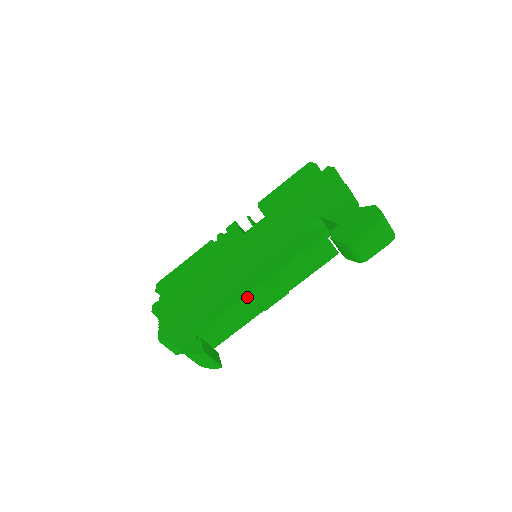
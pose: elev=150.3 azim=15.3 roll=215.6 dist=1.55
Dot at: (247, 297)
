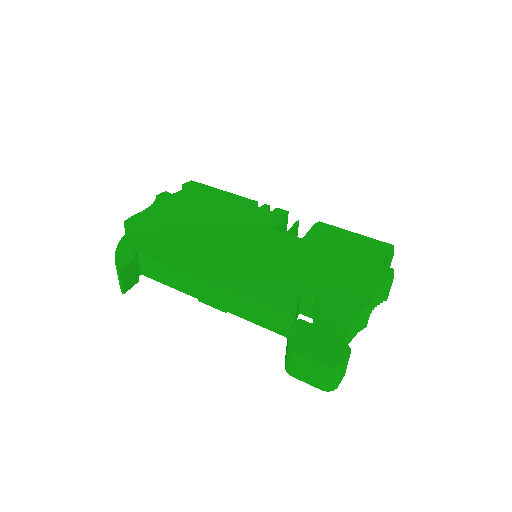
Dot at: (195, 276)
